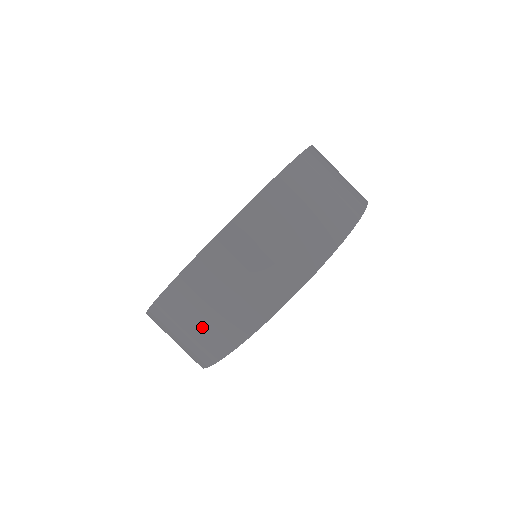
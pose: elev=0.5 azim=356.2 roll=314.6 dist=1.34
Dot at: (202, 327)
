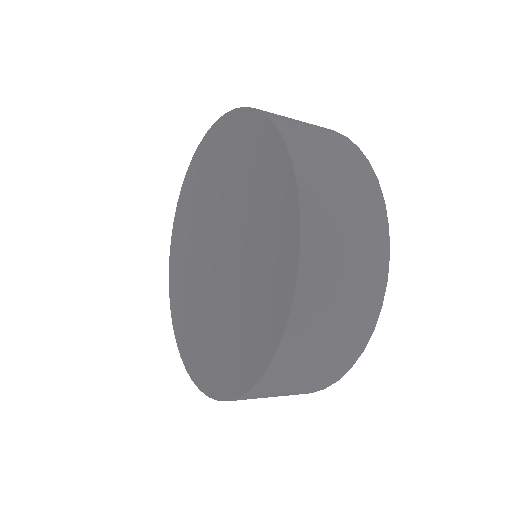
Dot at: occluded
